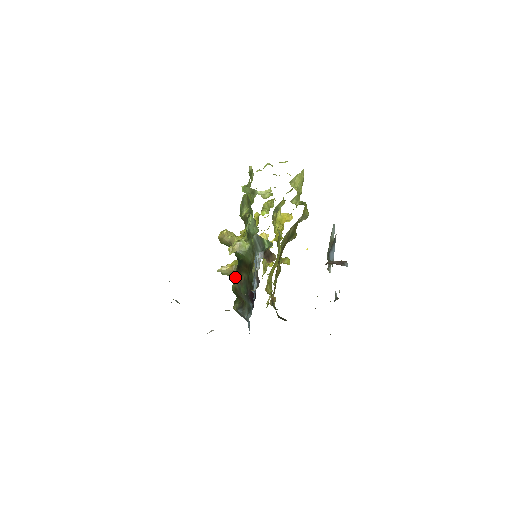
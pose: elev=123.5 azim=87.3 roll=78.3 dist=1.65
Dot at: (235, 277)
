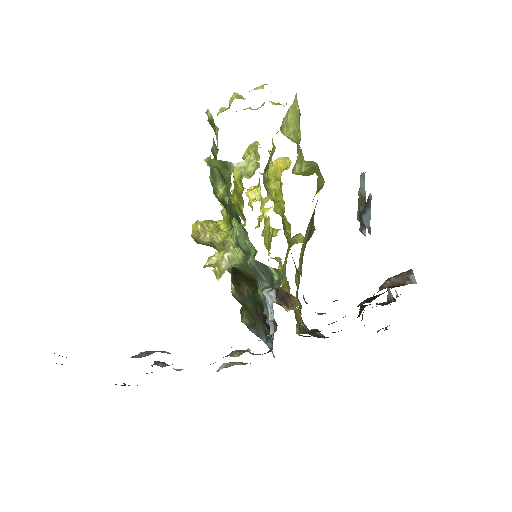
Dot at: (233, 285)
